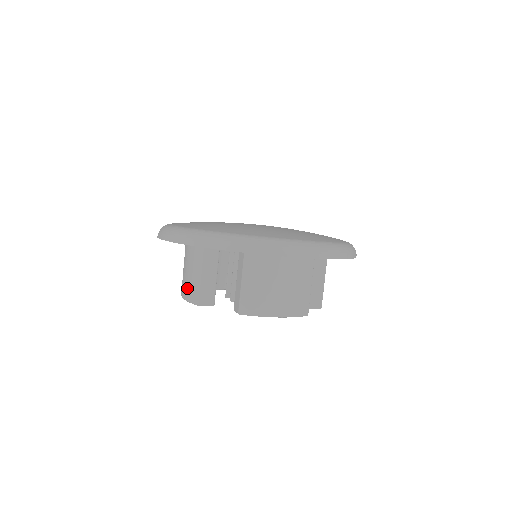
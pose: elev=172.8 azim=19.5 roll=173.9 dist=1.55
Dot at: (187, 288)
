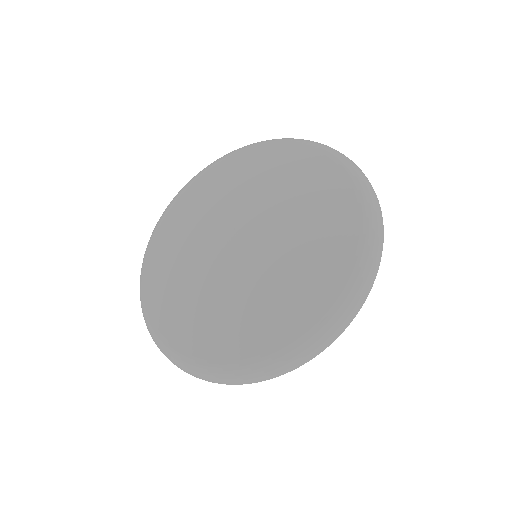
Dot at: occluded
